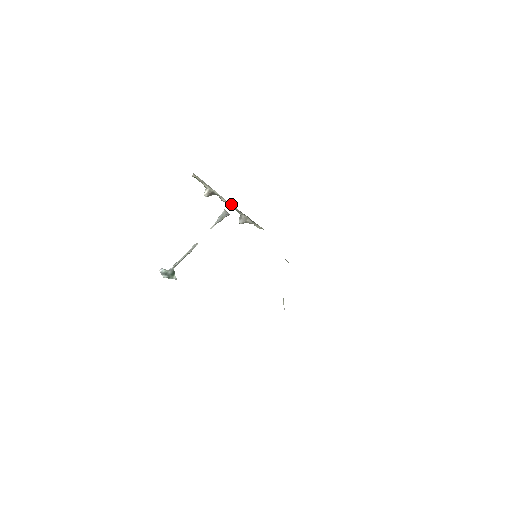
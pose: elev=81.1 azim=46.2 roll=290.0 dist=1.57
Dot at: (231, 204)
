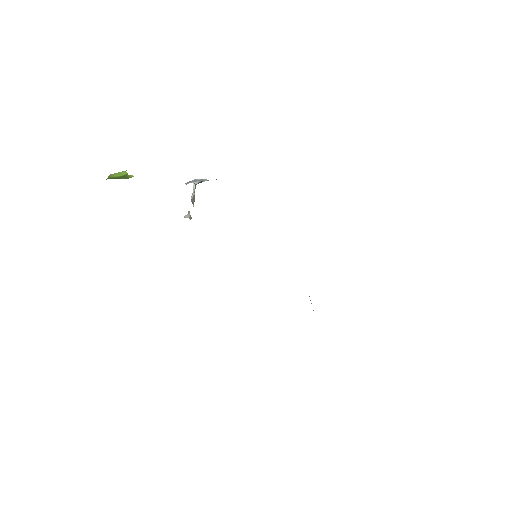
Dot at: occluded
